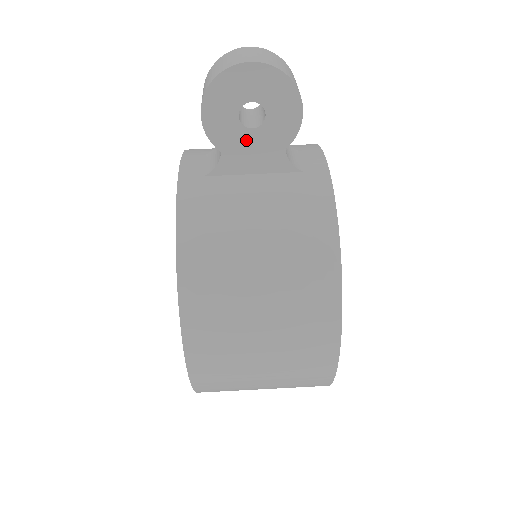
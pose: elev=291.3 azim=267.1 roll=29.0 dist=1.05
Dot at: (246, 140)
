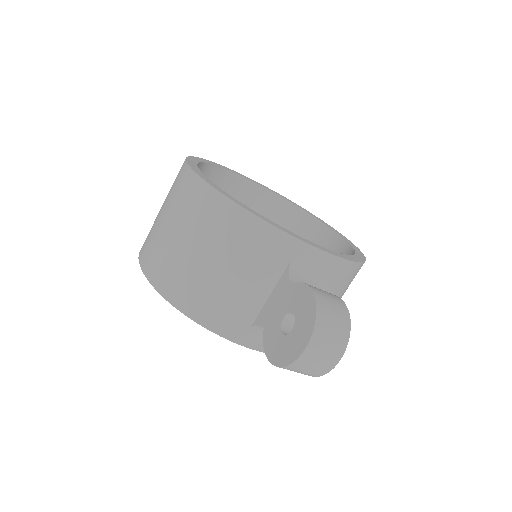
Dot at: occluded
